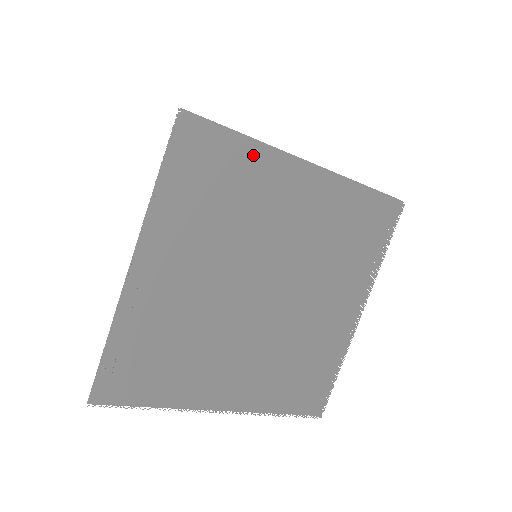
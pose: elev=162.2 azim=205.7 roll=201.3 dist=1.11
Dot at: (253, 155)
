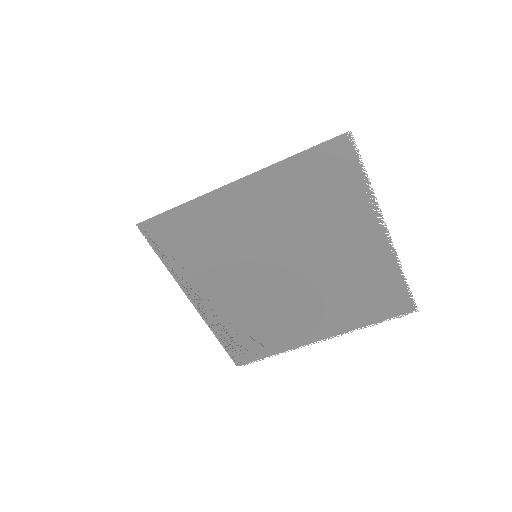
Dot at: (195, 210)
